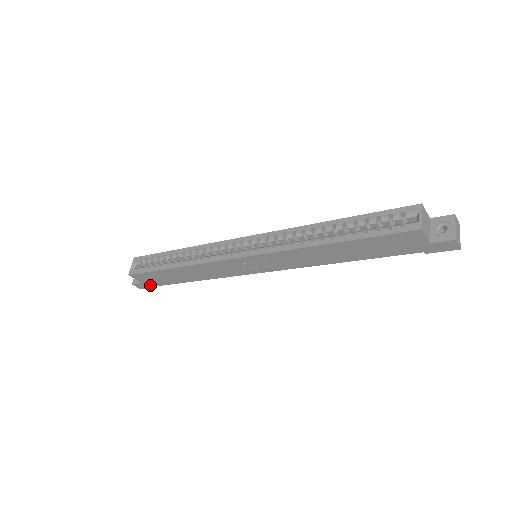
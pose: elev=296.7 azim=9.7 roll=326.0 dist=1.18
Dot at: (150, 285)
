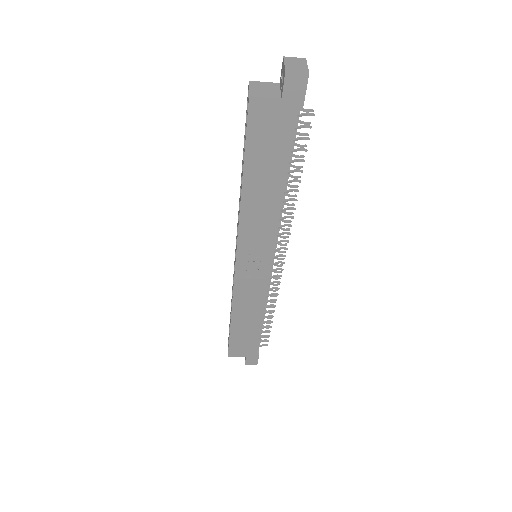
Dot at: (253, 355)
